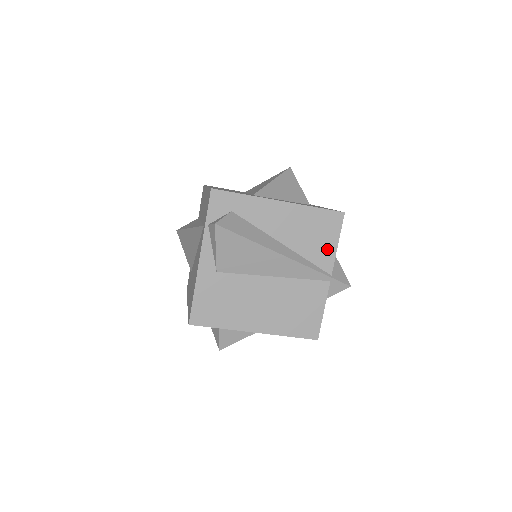
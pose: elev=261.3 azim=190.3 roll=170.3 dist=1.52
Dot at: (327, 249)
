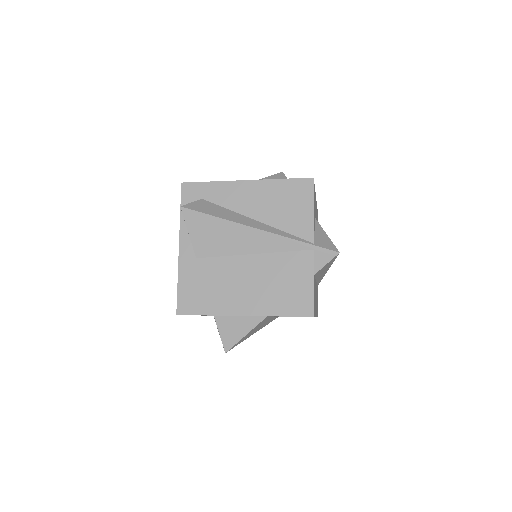
Dot at: (303, 217)
